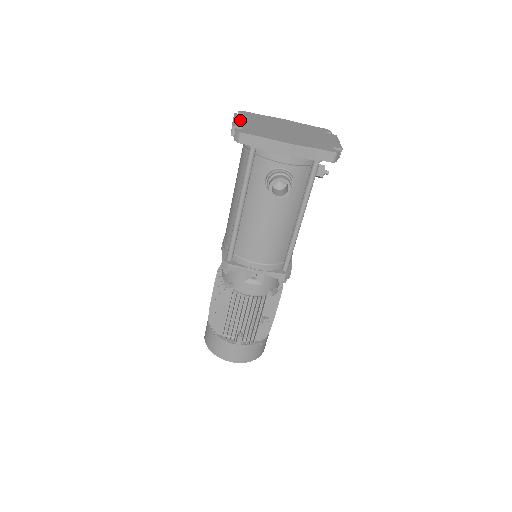
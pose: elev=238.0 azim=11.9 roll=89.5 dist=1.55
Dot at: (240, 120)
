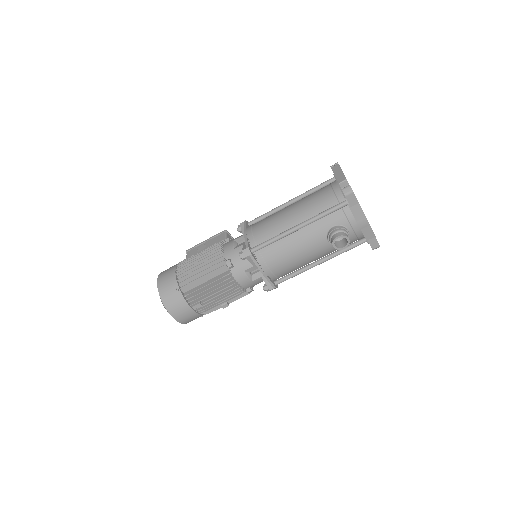
Dot at: occluded
